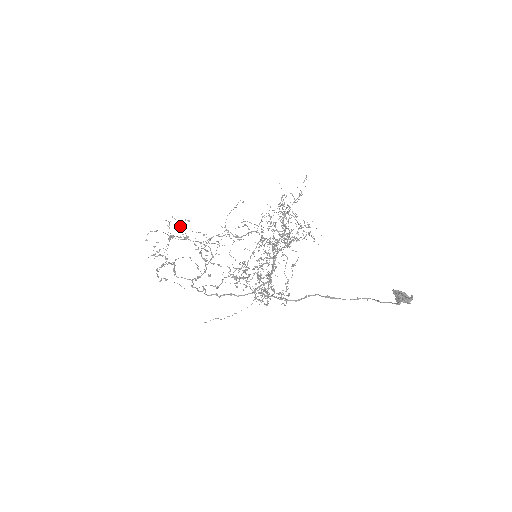
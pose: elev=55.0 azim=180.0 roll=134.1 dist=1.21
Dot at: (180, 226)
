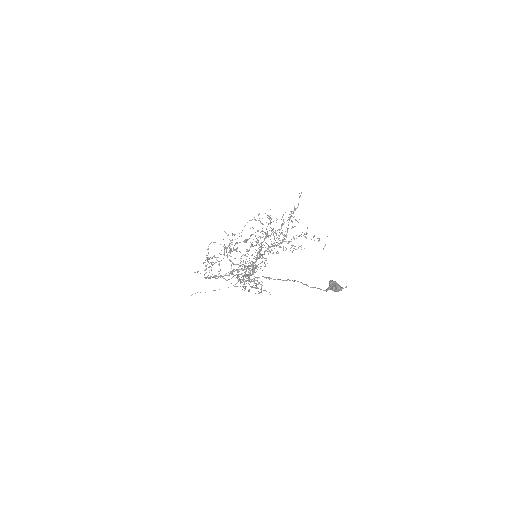
Dot at: occluded
